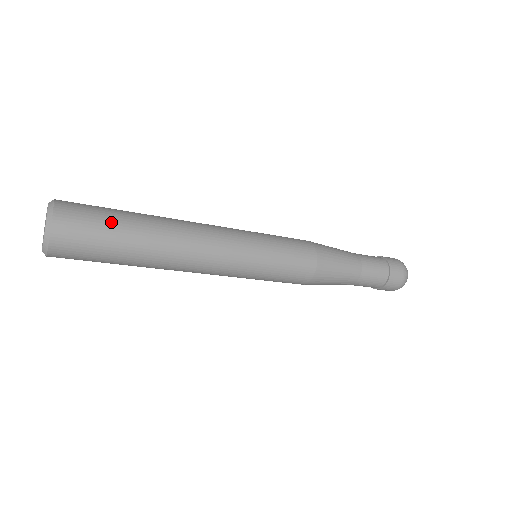
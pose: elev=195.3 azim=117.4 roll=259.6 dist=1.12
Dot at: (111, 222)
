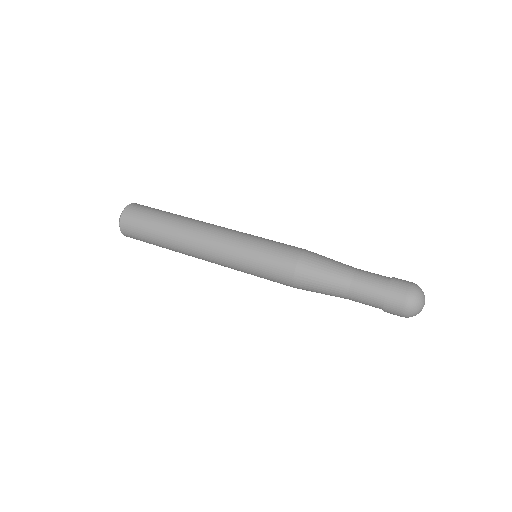
Dot at: (150, 218)
